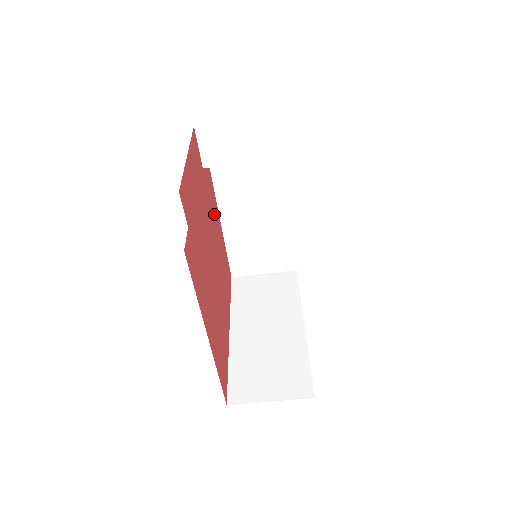
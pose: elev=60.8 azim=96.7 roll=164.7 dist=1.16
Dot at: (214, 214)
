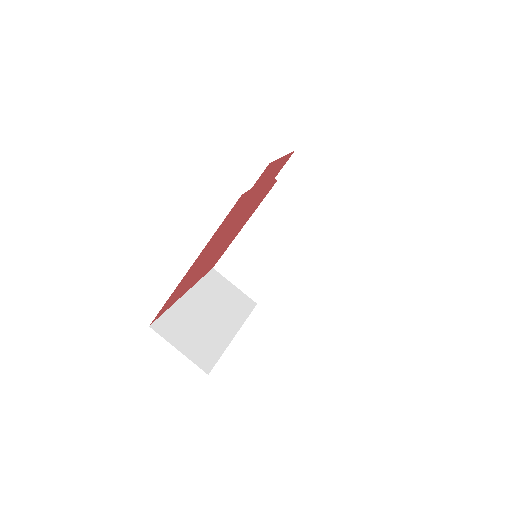
Dot at: (250, 213)
